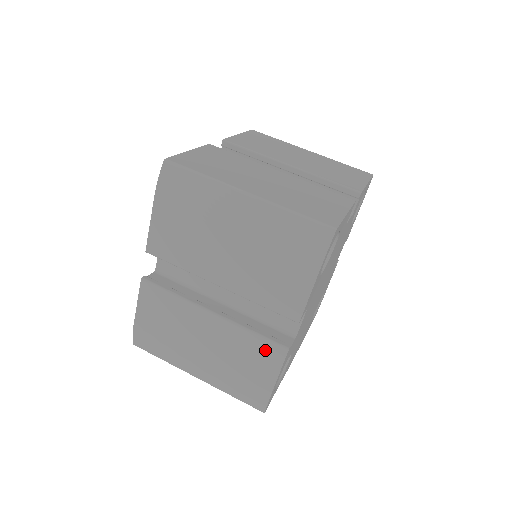
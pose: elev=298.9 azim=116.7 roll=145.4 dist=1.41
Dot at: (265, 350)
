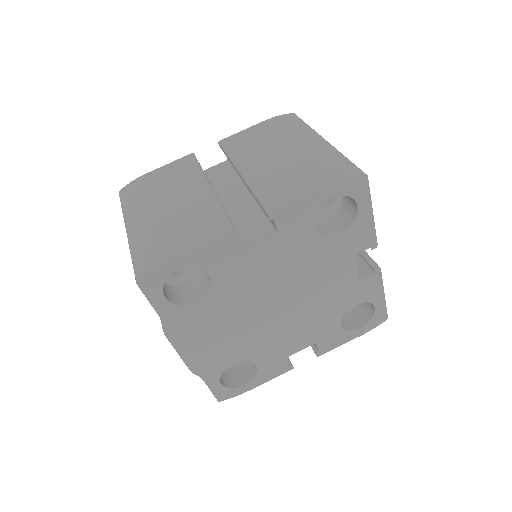
Dot at: (215, 223)
